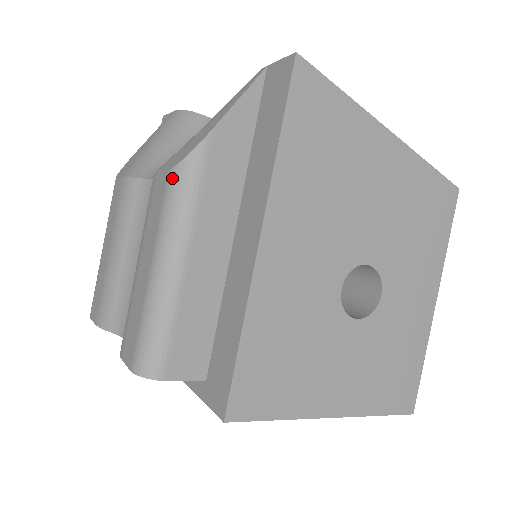
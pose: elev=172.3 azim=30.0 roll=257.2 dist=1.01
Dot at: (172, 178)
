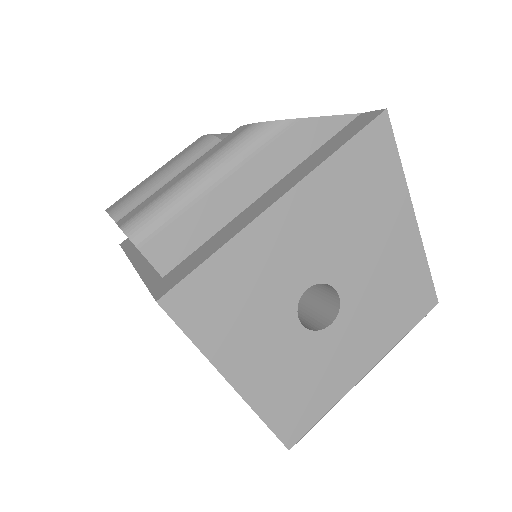
Dot at: (250, 128)
